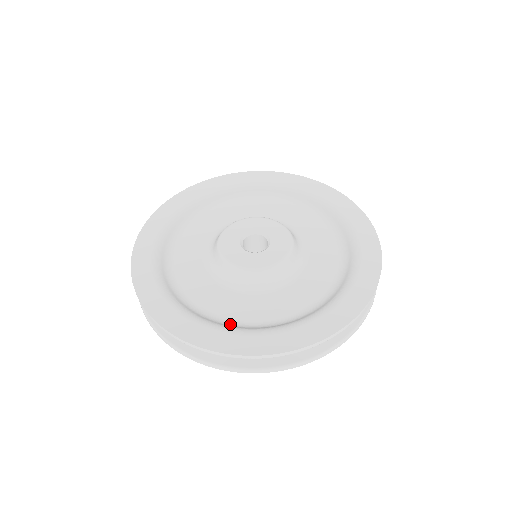
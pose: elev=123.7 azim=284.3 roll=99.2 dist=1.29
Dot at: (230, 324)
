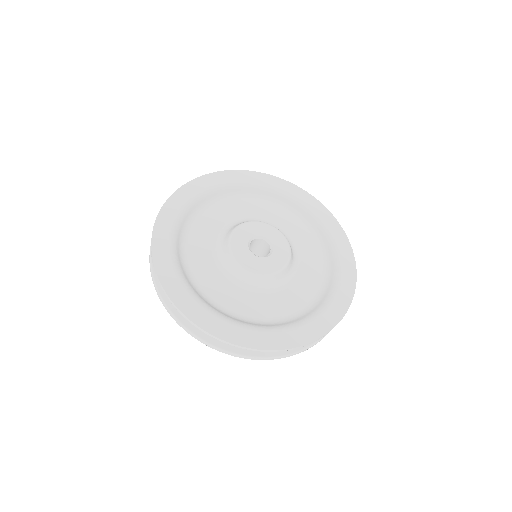
Dot at: (265, 323)
